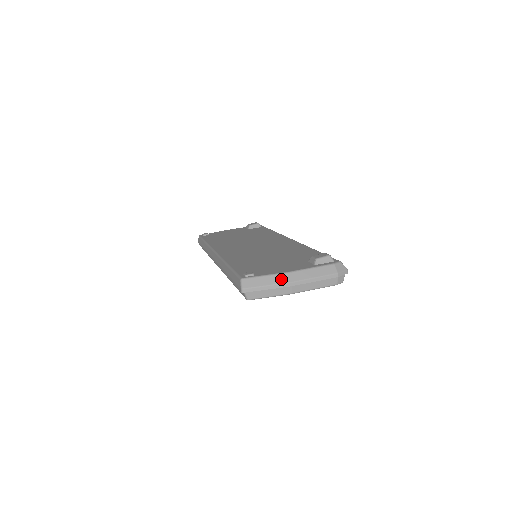
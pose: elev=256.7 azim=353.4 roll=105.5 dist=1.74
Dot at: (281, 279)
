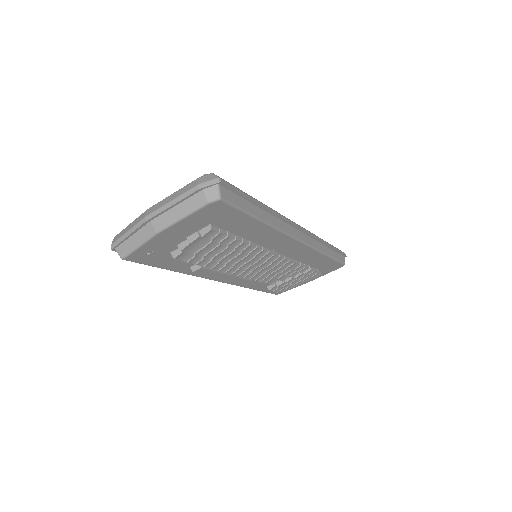
Dot at: (140, 218)
